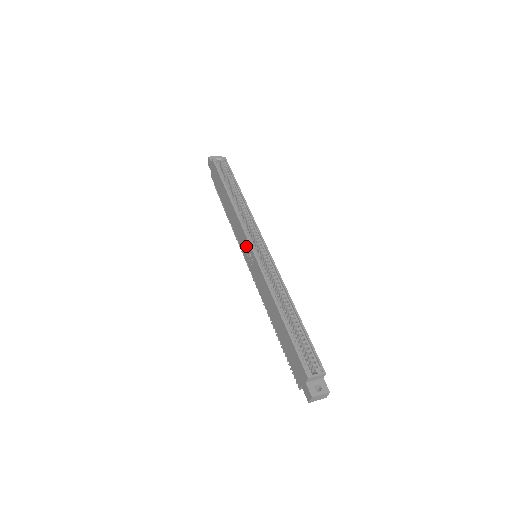
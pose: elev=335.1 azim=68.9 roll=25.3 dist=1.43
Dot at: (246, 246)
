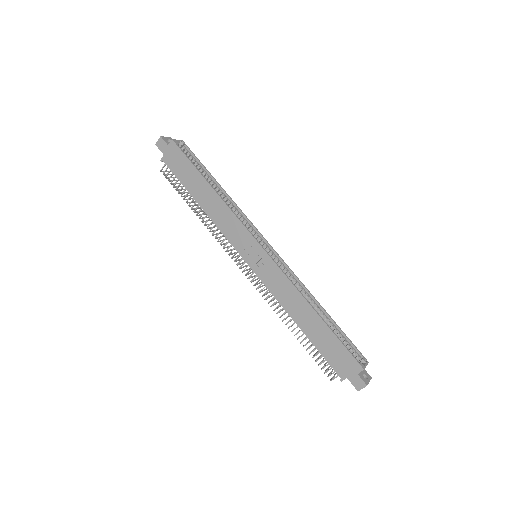
Dot at: (250, 246)
